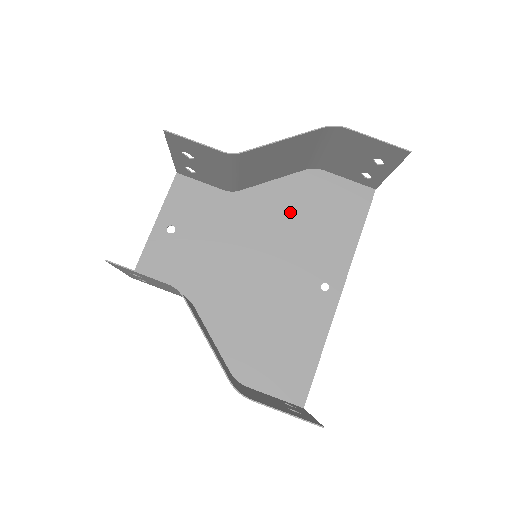
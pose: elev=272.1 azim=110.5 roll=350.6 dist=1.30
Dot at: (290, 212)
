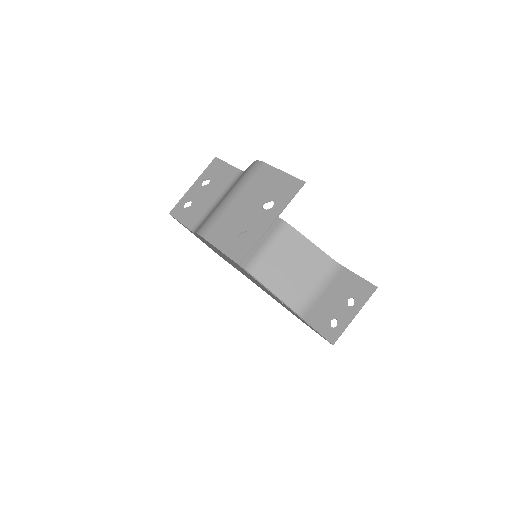
Dot at: occluded
